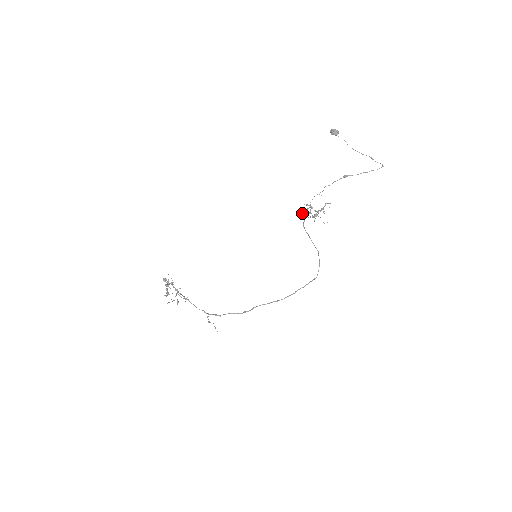
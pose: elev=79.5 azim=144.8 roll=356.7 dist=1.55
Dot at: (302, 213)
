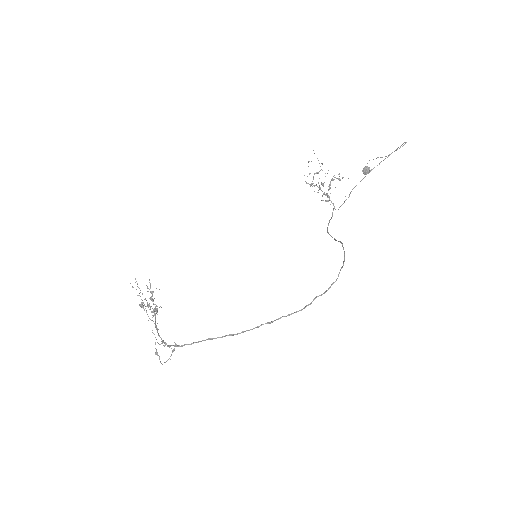
Dot at: occluded
